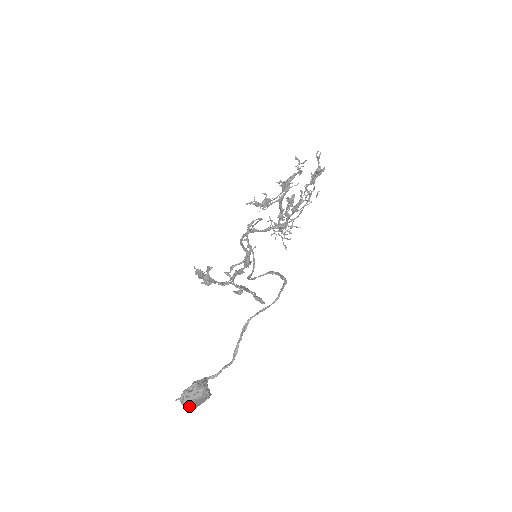
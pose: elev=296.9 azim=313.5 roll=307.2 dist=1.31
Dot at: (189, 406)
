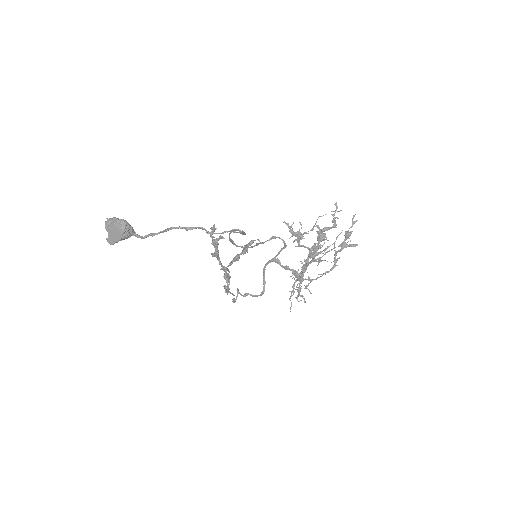
Dot at: (107, 228)
